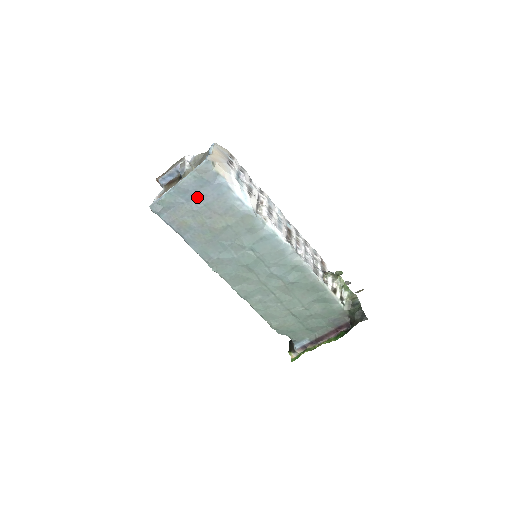
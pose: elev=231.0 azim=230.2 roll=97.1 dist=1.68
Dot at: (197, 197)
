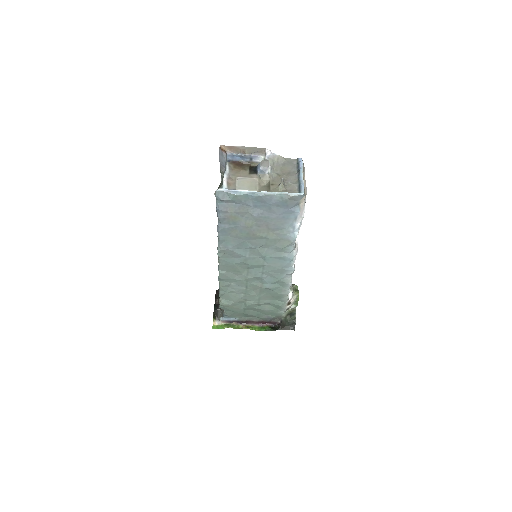
Dot at: (266, 209)
